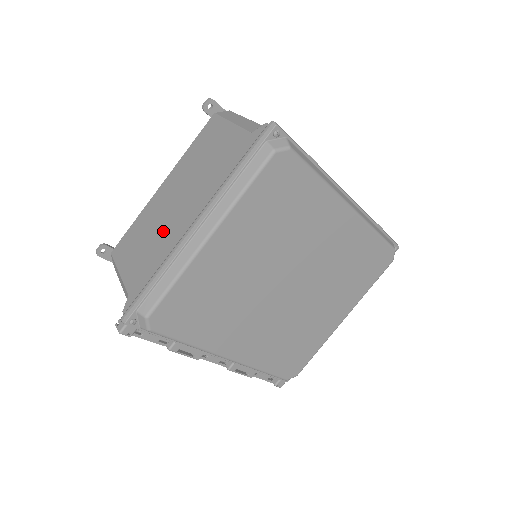
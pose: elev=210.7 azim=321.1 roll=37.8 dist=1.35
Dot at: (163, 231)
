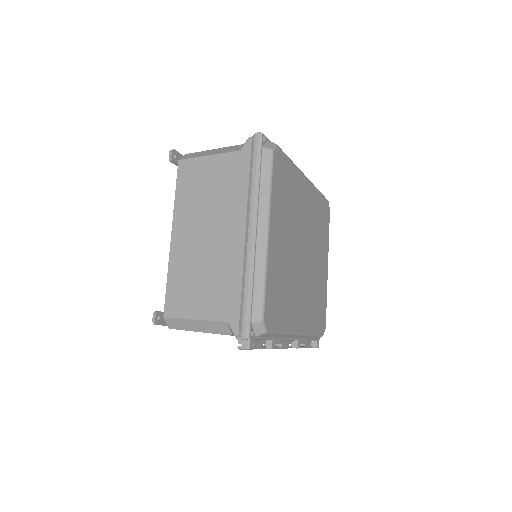
Dot at: (216, 259)
